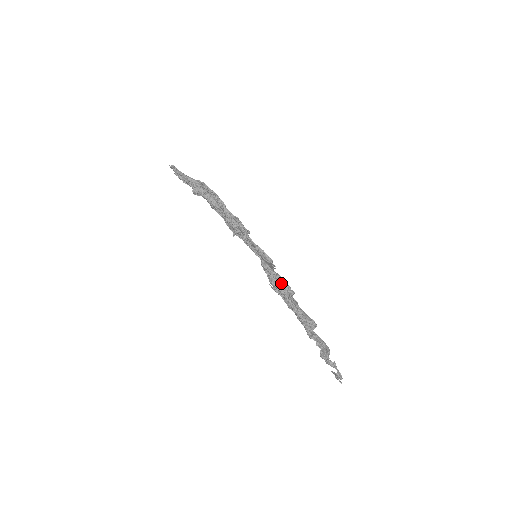
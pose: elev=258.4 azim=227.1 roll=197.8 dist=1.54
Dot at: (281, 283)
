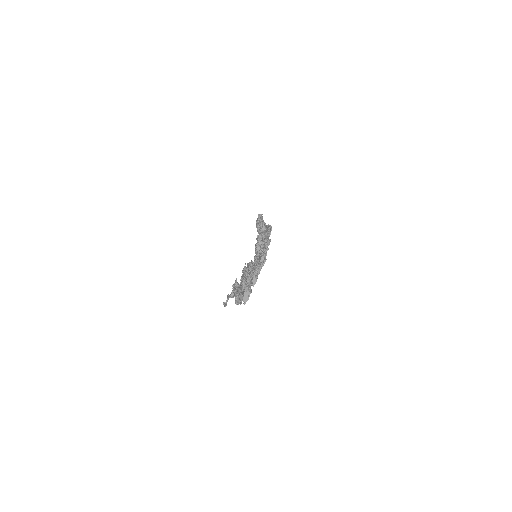
Dot at: (257, 265)
